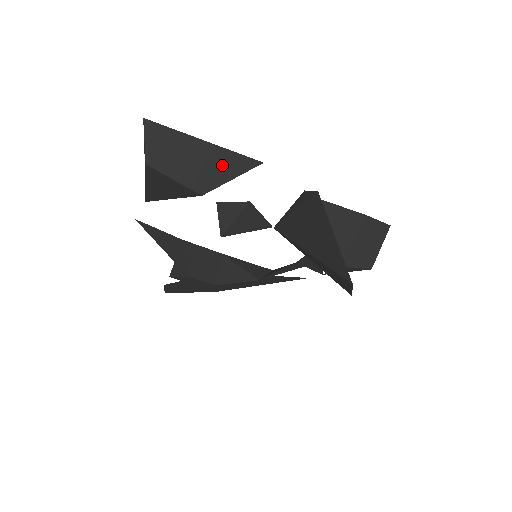
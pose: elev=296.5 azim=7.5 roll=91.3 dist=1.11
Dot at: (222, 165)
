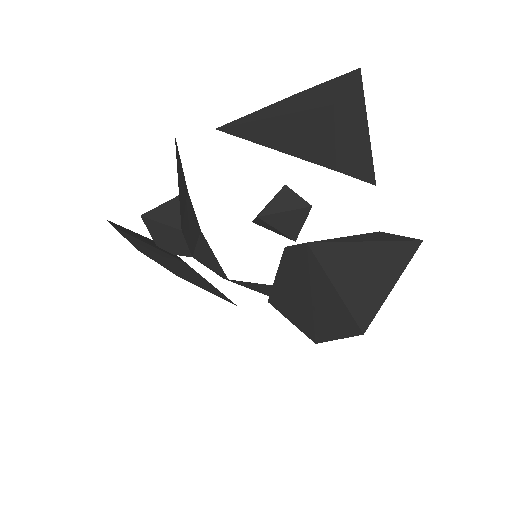
Dot at: (361, 160)
